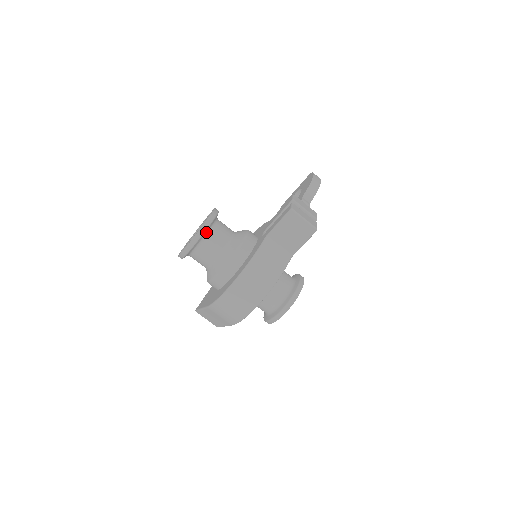
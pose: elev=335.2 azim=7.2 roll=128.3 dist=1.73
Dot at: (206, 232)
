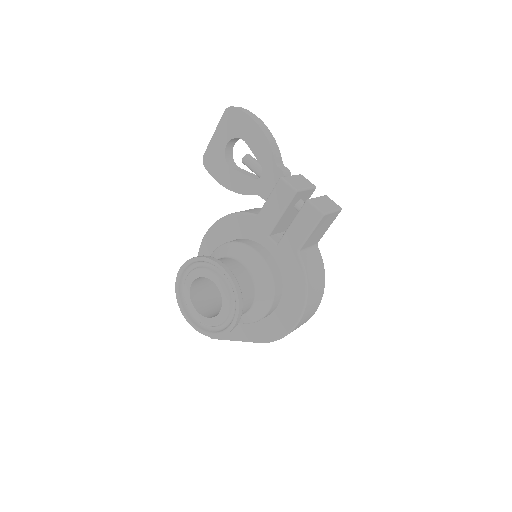
Dot at: occluded
